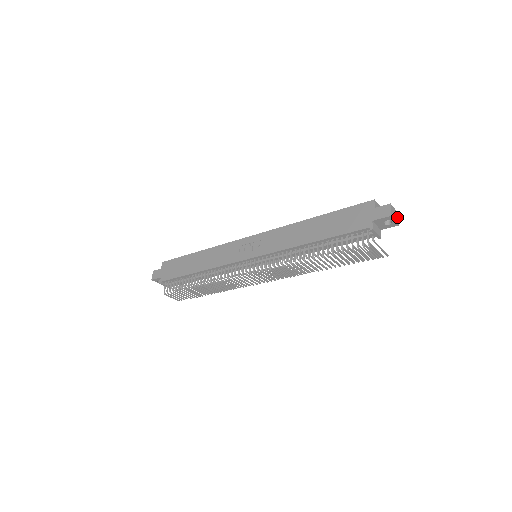
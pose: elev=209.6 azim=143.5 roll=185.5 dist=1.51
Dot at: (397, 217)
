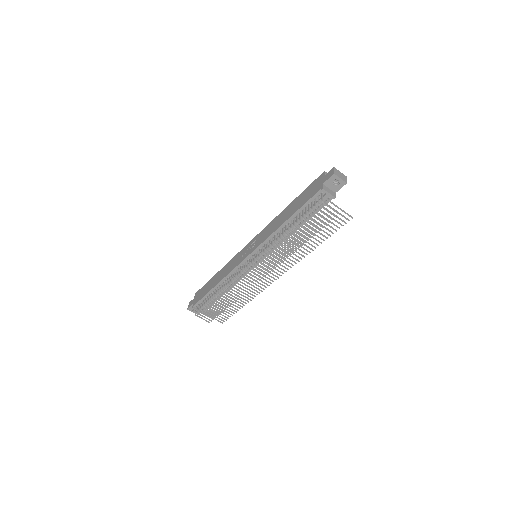
Dot at: (344, 178)
